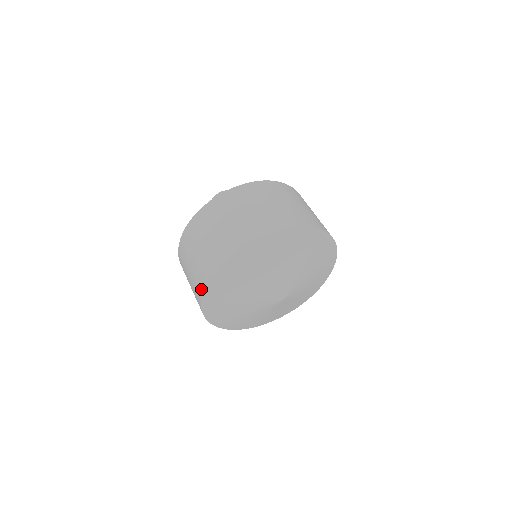
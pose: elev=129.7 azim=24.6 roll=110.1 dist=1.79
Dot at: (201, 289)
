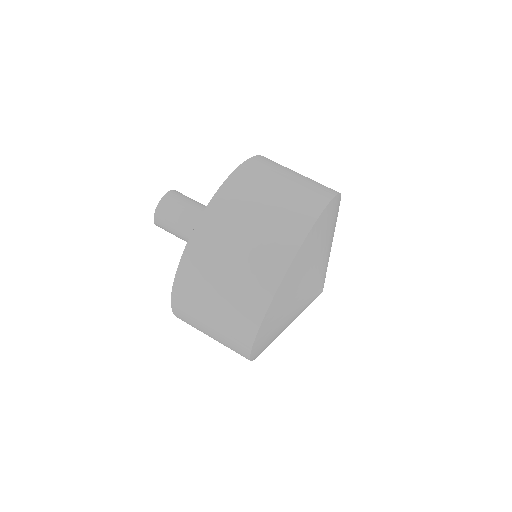
Dot at: occluded
